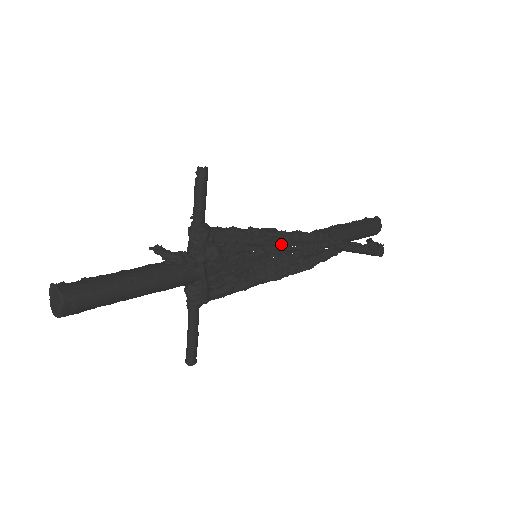
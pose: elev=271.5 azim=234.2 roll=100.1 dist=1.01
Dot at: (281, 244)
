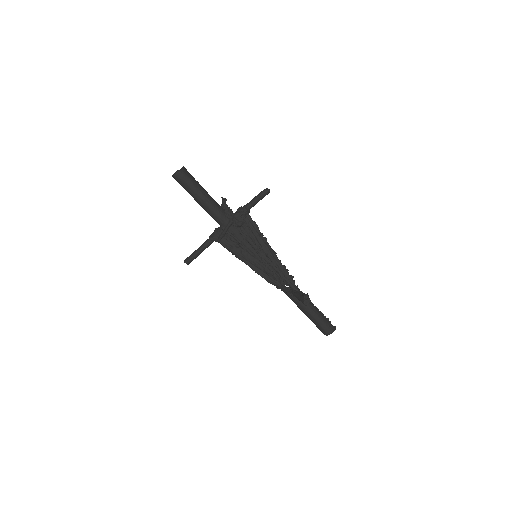
Dot at: (269, 256)
